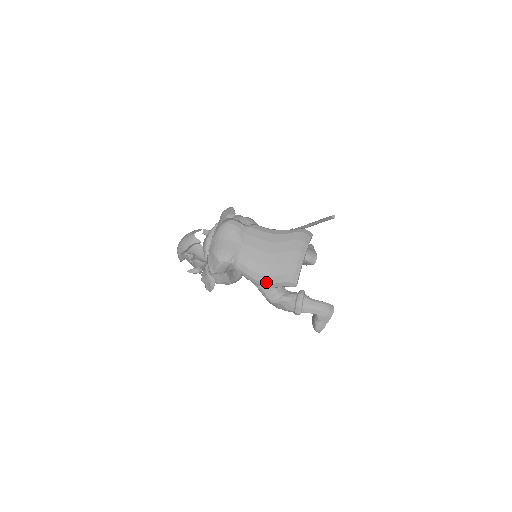
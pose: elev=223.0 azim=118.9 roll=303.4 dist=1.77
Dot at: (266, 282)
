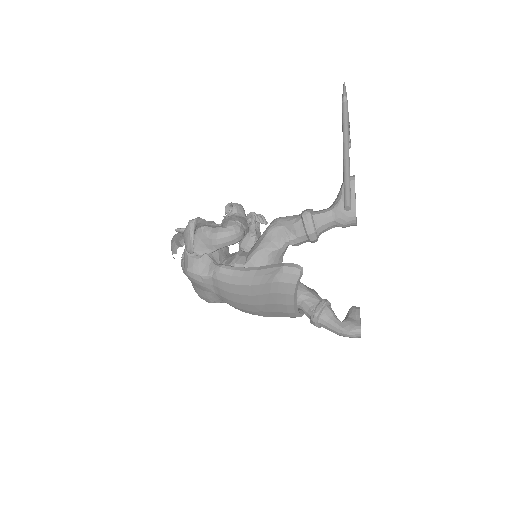
Dot at: occluded
